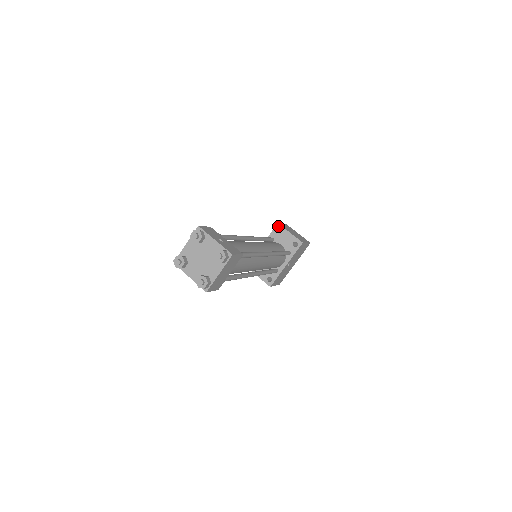
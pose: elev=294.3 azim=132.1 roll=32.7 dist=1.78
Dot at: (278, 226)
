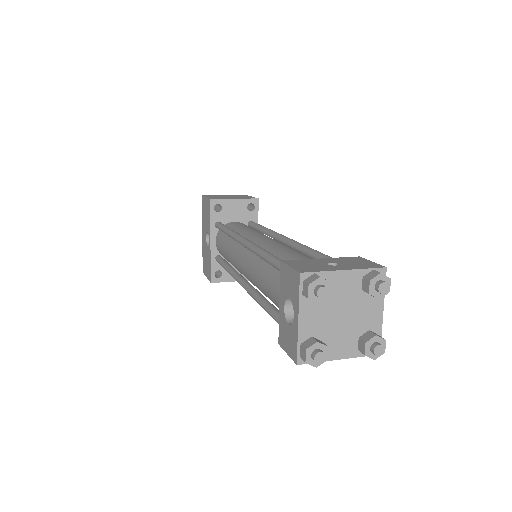
Dot at: (213, 202)
